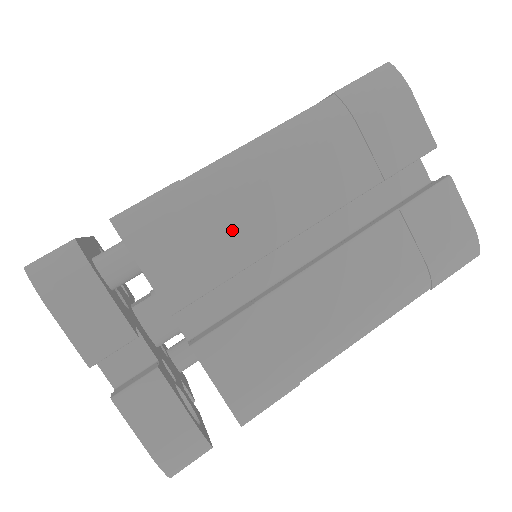
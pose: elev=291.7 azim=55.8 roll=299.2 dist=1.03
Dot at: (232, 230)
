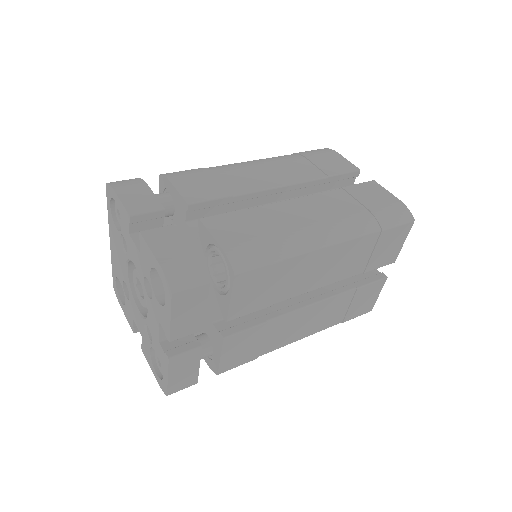
Dot at: (231, 181)
